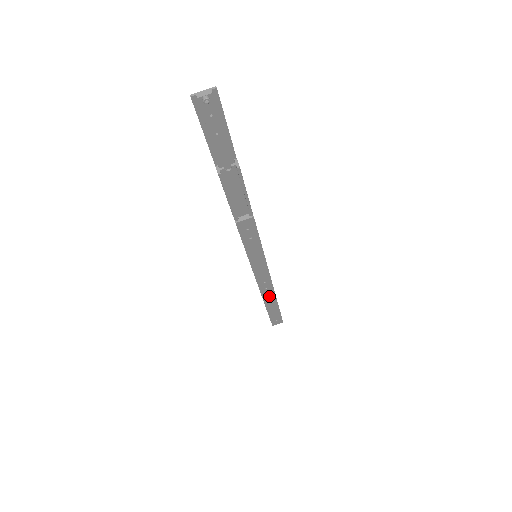
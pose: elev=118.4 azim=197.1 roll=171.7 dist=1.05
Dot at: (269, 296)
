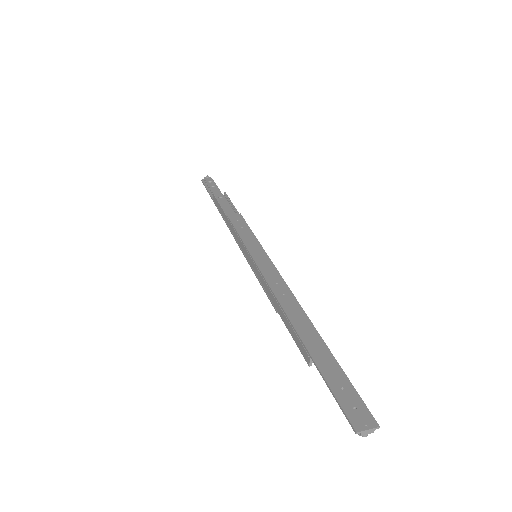
Dot at: occluded
